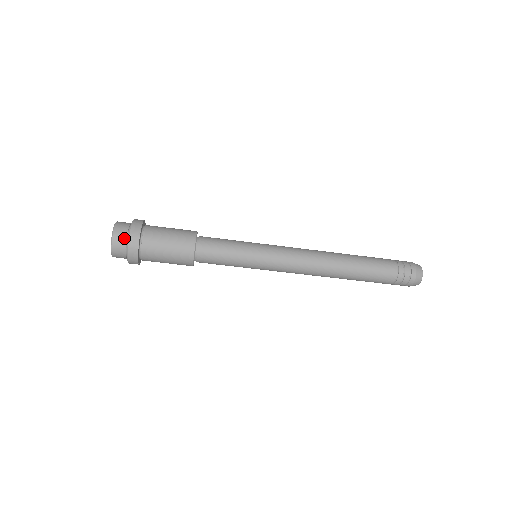
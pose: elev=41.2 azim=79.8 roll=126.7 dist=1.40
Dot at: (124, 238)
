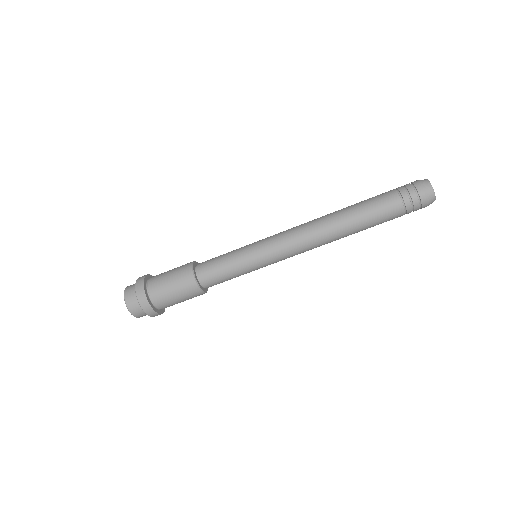
Dot at: occluded
